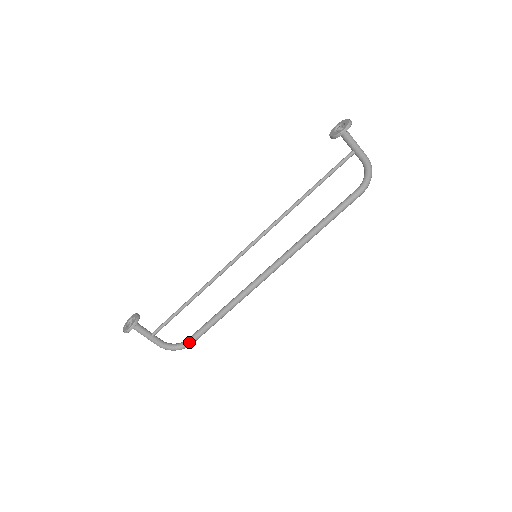
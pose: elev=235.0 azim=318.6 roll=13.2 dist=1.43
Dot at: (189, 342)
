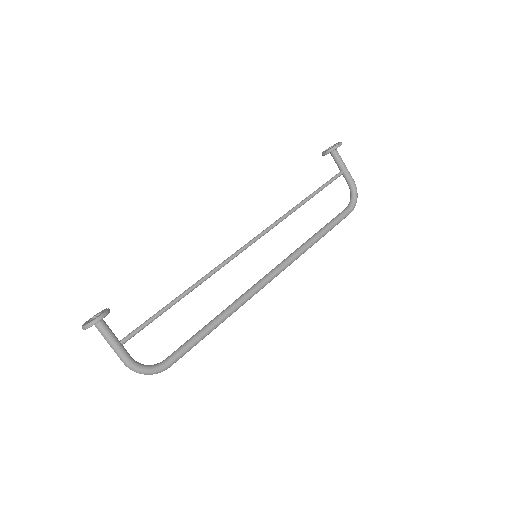
Dot at: (167, 362)
